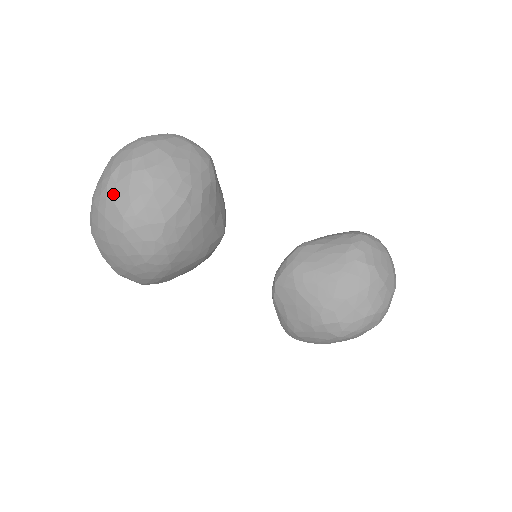
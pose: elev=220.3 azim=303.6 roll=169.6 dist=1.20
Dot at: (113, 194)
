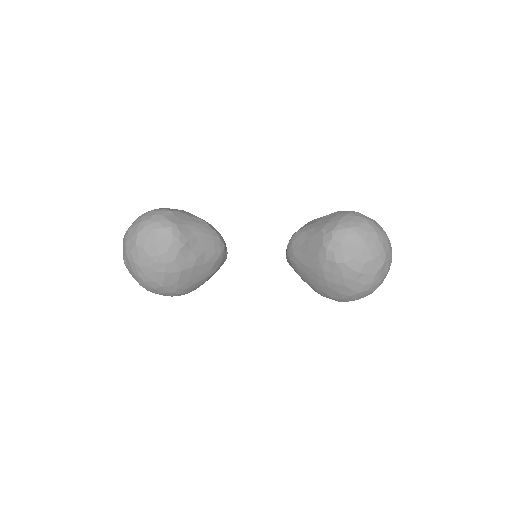
Dot at: (130, 273)
